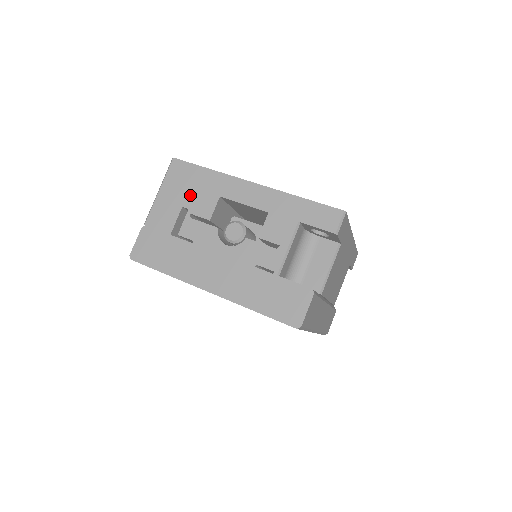
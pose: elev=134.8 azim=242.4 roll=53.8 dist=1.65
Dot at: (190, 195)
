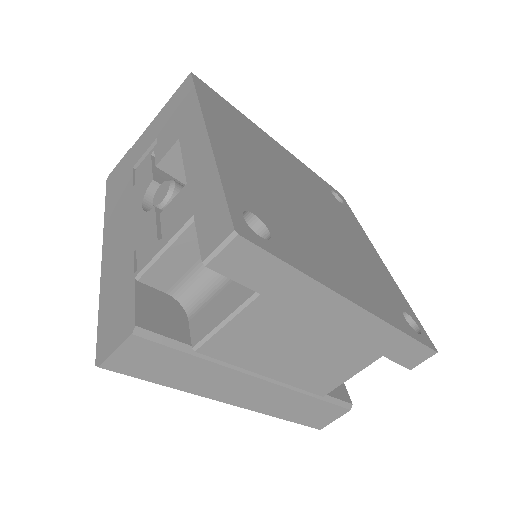
Dot at: (168, 126)
